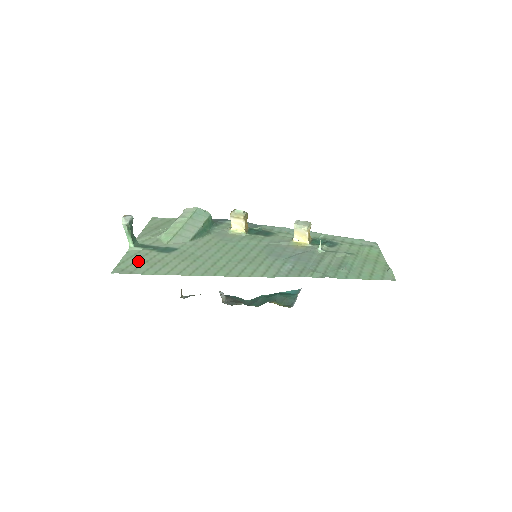
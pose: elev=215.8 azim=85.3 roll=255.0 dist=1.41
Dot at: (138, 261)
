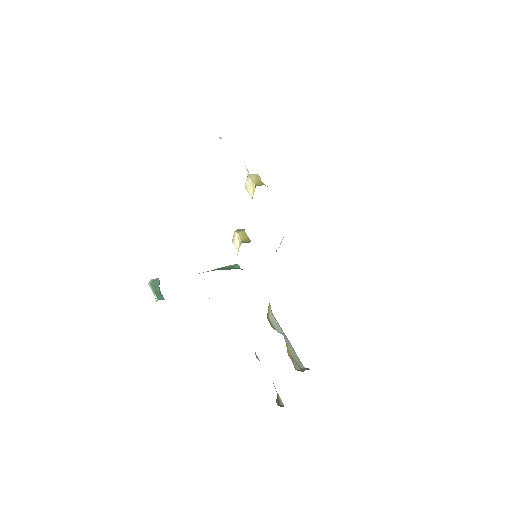
Dot at: occluded
